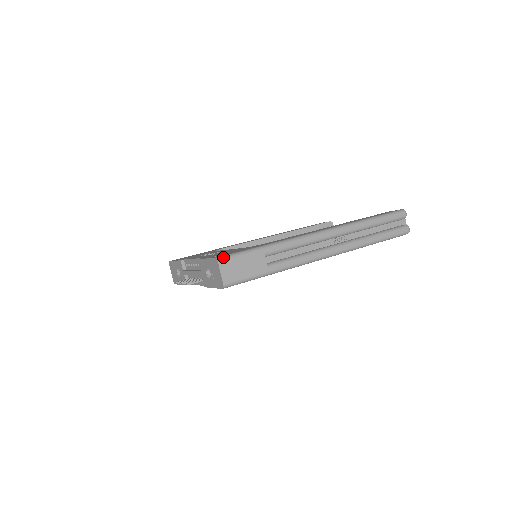
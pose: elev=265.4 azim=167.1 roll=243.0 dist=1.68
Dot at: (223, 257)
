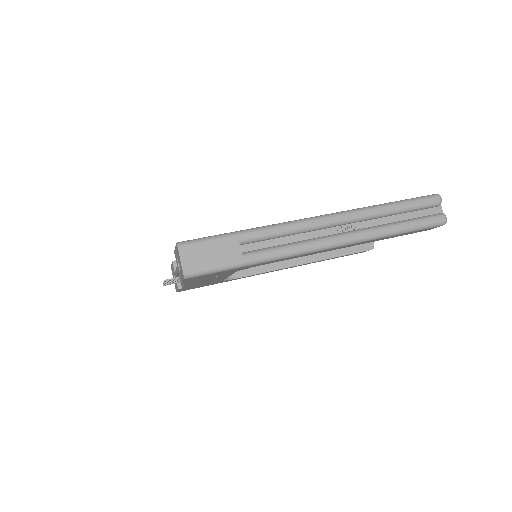
Dot at: (185, 241)
